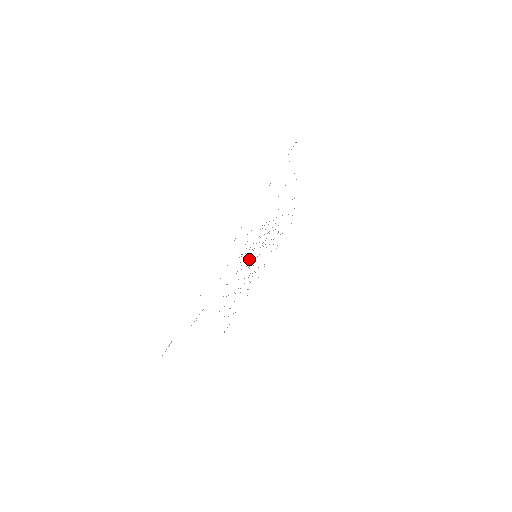
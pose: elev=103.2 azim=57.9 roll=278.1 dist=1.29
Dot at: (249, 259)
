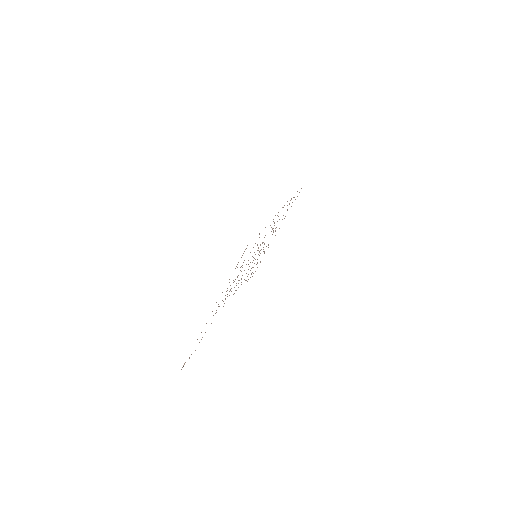
Dot at: occluded
